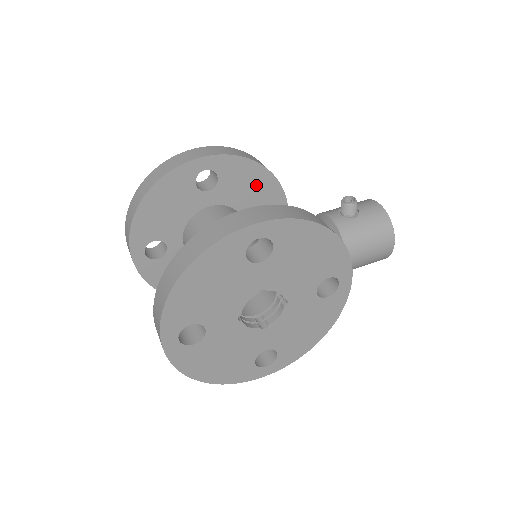
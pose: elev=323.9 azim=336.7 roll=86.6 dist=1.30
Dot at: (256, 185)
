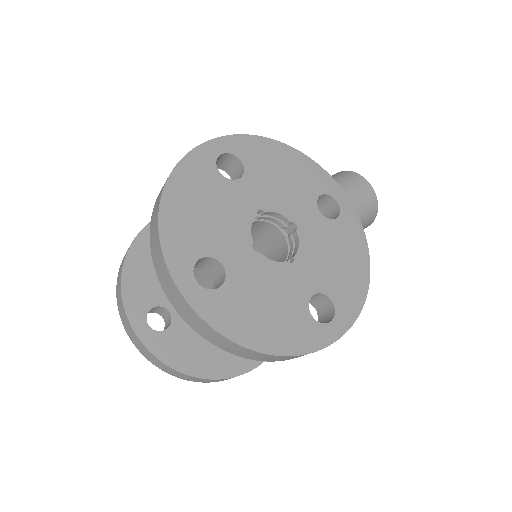
Dot at: occluded
